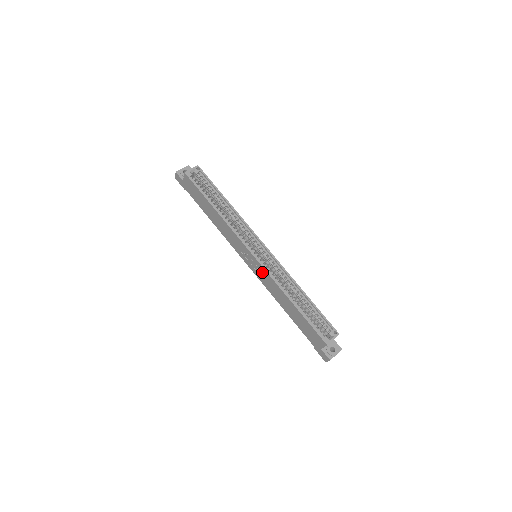
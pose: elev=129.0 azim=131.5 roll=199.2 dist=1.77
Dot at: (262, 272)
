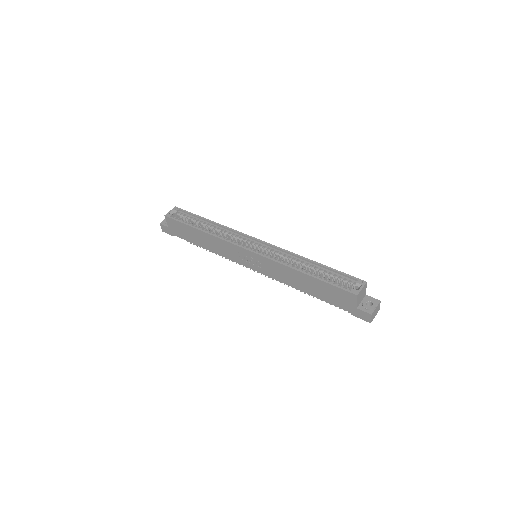
Dot at: (265, 263)
